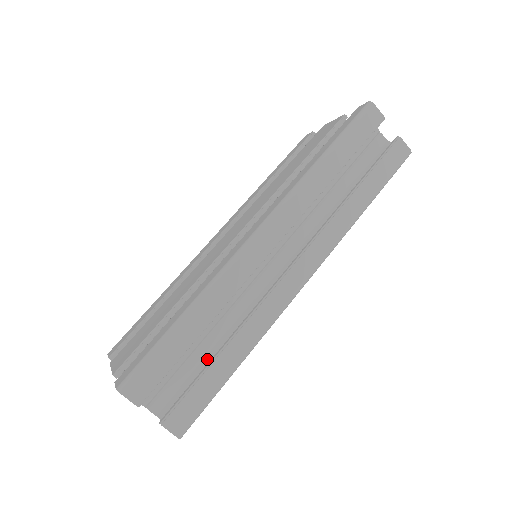
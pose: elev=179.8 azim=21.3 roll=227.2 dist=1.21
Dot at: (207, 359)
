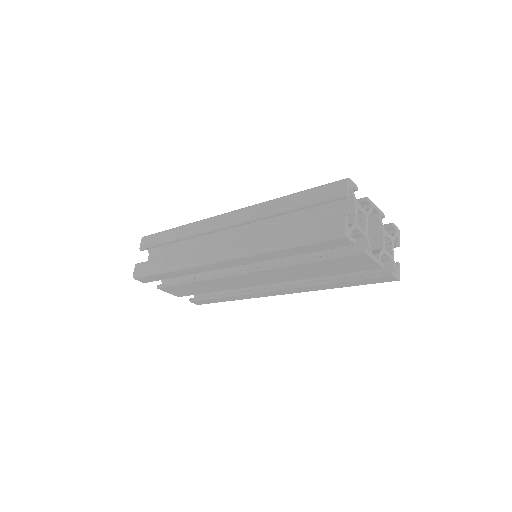
Dot at: occluded
